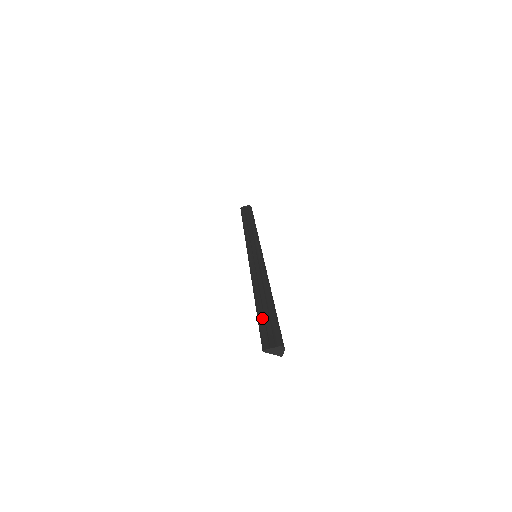
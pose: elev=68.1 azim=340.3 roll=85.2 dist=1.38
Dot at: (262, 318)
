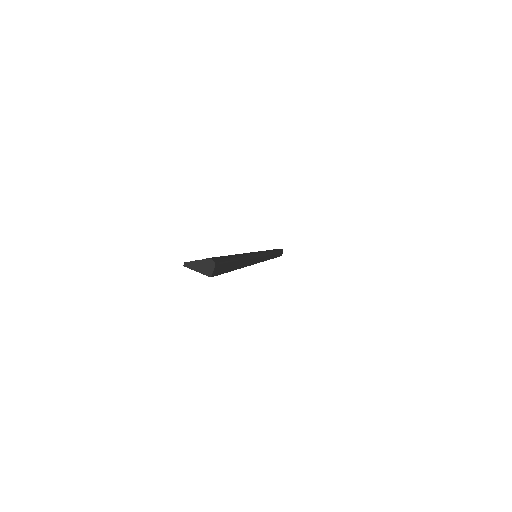
Dot at: occluded
